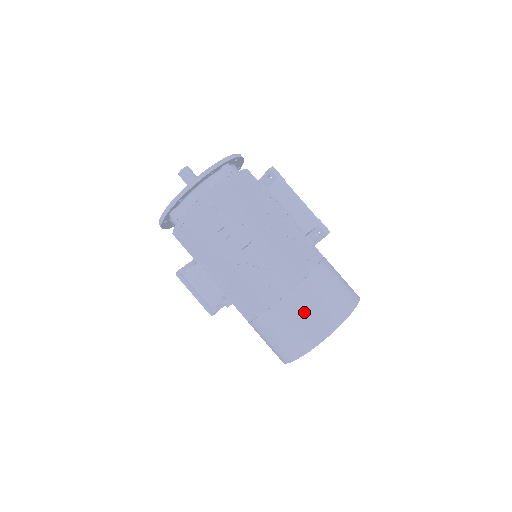
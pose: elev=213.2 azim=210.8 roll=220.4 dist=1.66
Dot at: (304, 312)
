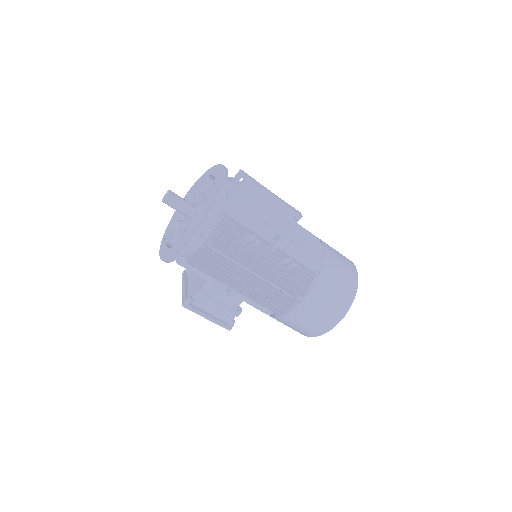
Dot at: (336, 282)
